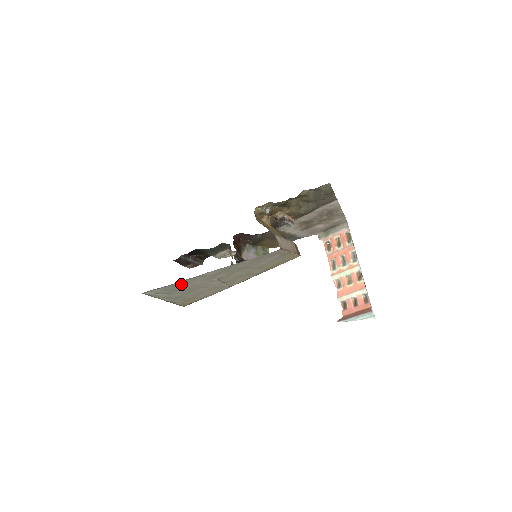
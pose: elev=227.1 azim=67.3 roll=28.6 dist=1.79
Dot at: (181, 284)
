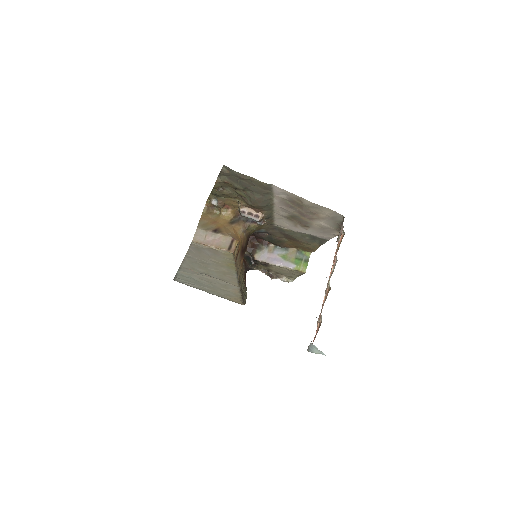
Dot at: (184, 275)
